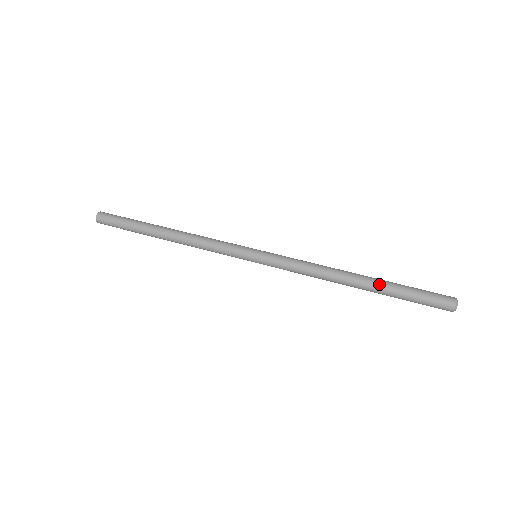
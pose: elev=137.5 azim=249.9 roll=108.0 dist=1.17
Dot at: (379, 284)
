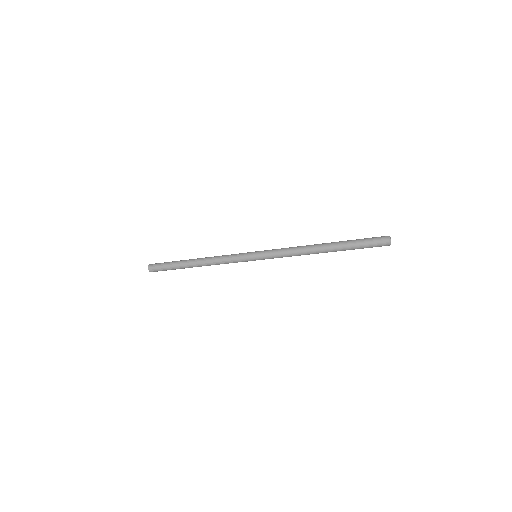
Dot at: (337, 242)
